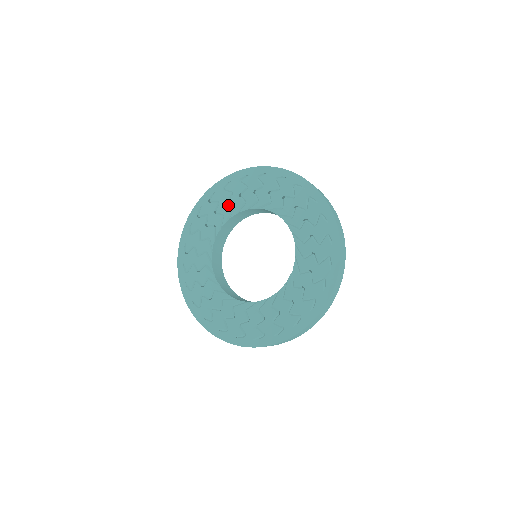
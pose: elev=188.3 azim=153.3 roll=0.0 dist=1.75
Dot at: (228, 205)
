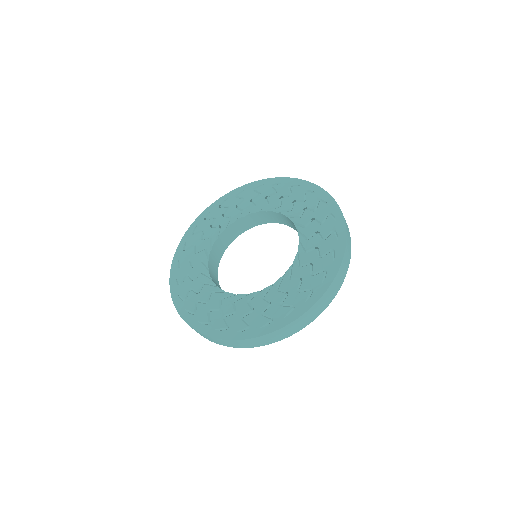
Dot at: (237, 209)
